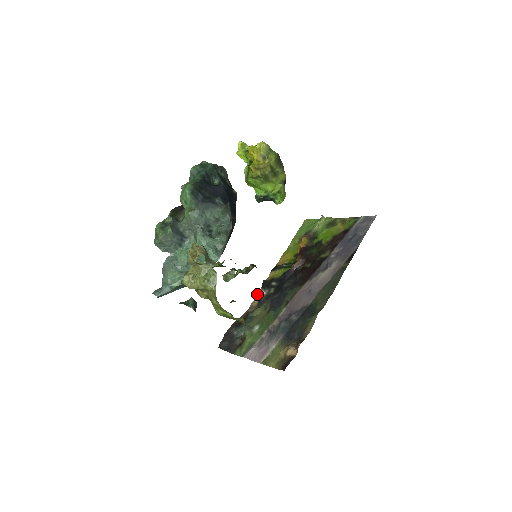
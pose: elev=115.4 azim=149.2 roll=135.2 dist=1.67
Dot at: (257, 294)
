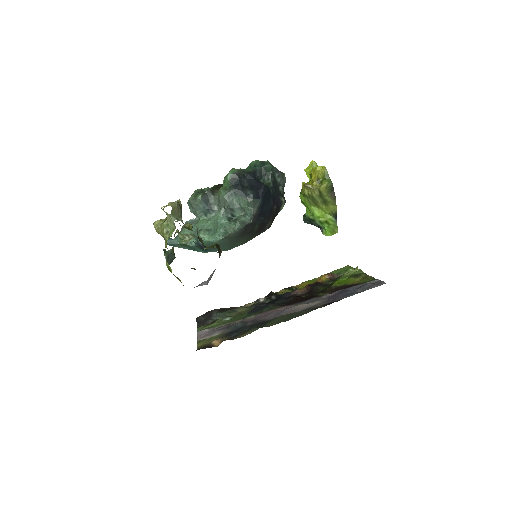
Dot at: occluded
